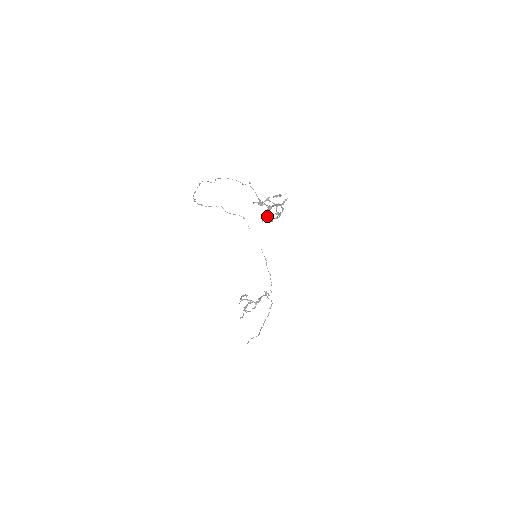
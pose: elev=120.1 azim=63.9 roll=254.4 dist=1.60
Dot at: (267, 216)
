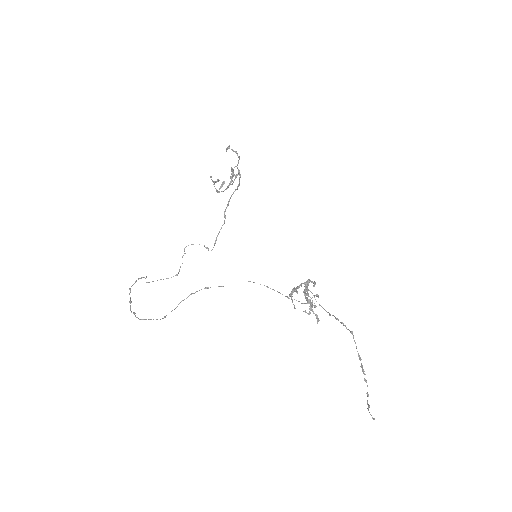
Dot at: occluded
